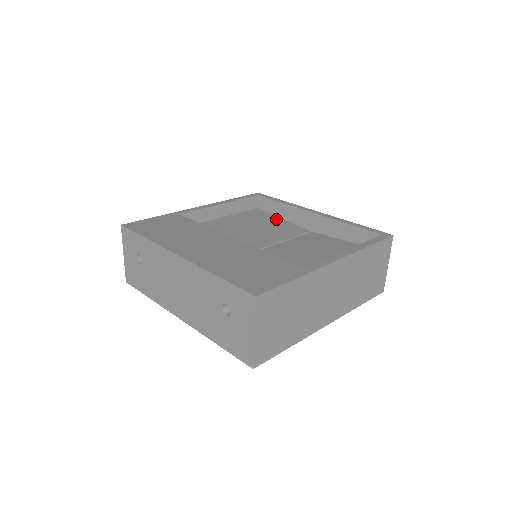
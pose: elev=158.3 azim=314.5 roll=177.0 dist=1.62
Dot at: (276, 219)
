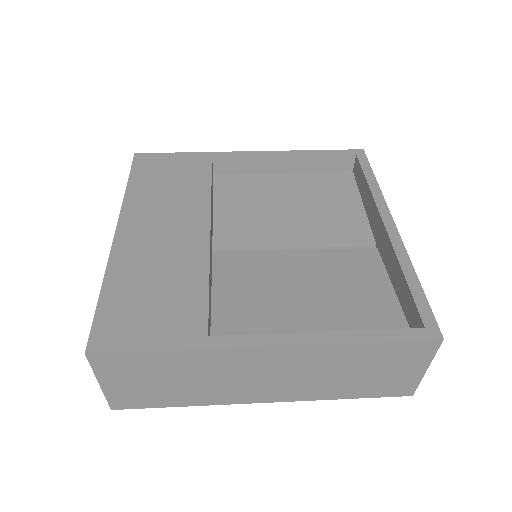
Dot at: (353, 202)
